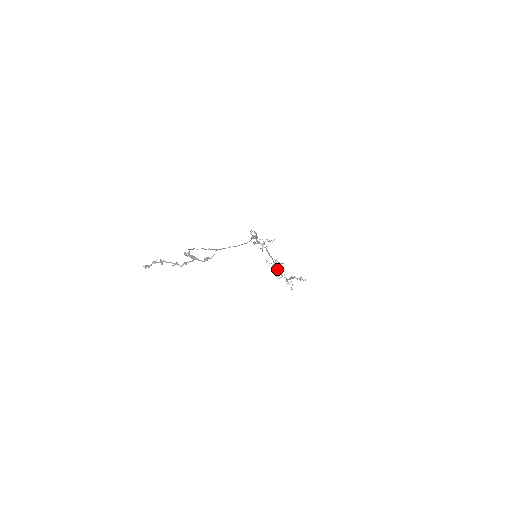
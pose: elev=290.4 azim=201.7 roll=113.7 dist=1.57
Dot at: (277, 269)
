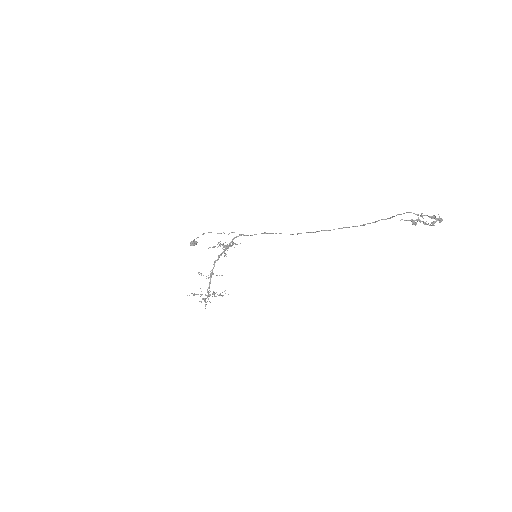
Dot at: (210, 283)
